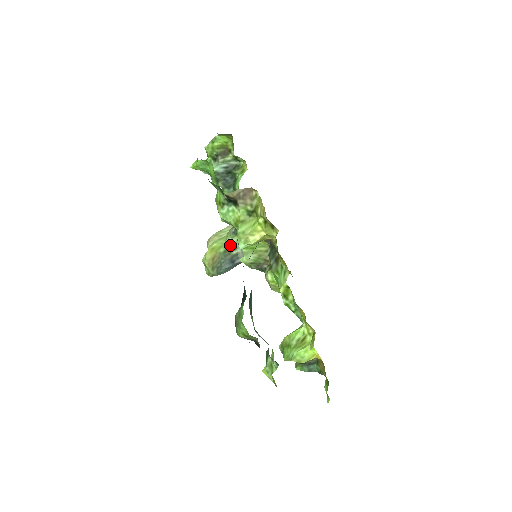
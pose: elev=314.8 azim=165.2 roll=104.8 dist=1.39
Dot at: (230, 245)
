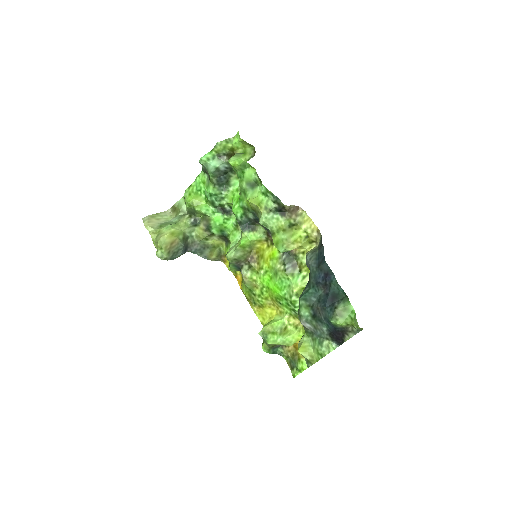
Dot at: (185, 234)
